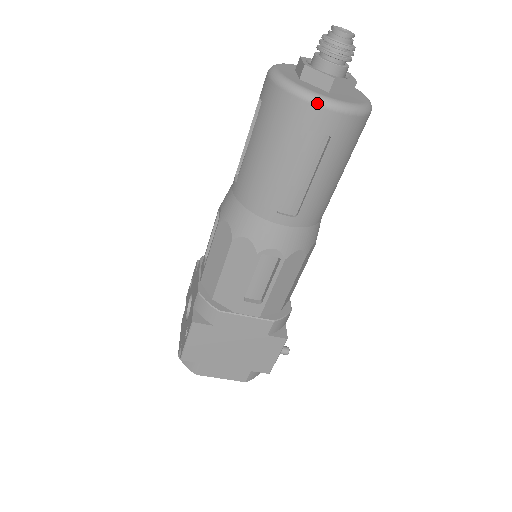
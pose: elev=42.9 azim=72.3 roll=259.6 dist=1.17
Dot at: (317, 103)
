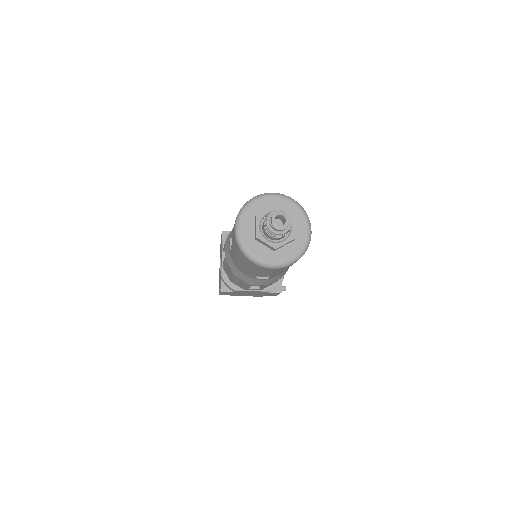
Dot at: (264, 267)
